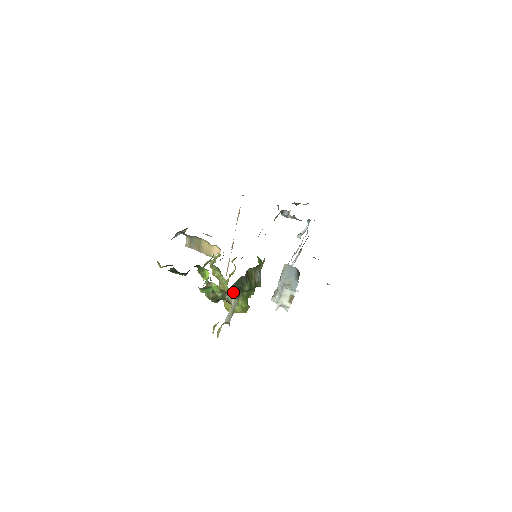
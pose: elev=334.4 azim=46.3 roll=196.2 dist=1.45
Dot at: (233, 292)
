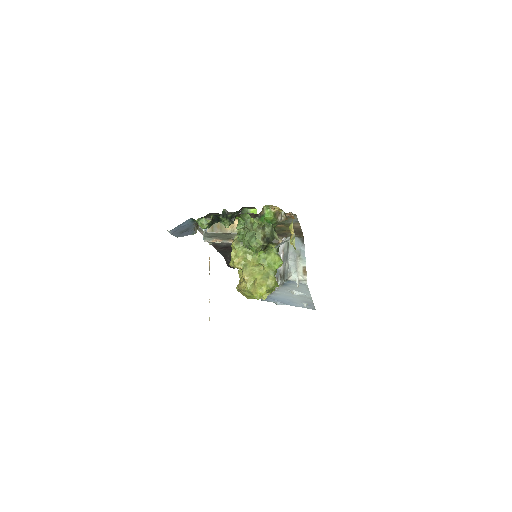
Dot at: (275, 234)
